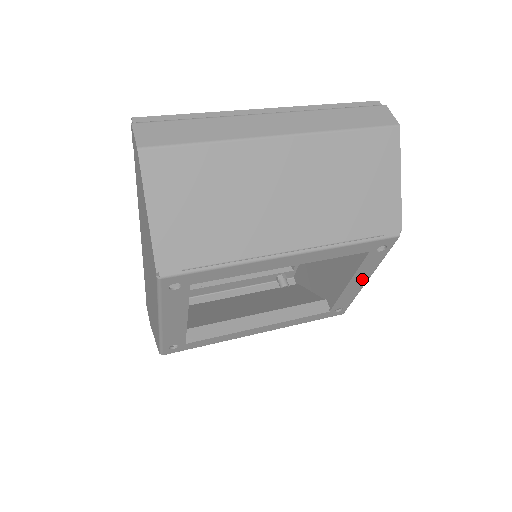
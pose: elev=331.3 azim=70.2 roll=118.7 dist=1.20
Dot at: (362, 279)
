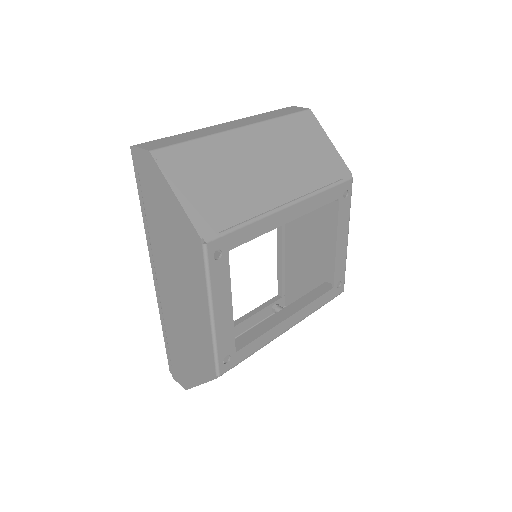
Dot at: (344, 237)
